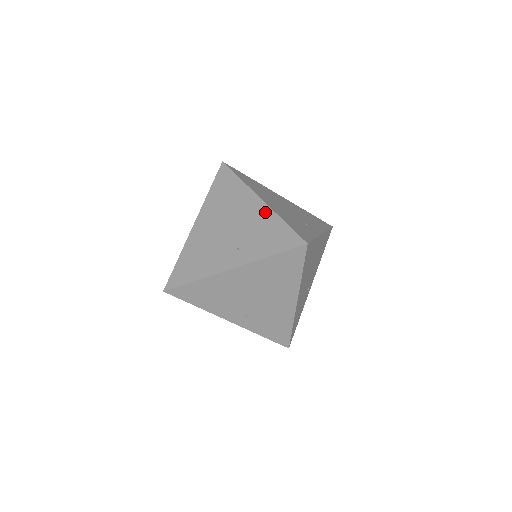
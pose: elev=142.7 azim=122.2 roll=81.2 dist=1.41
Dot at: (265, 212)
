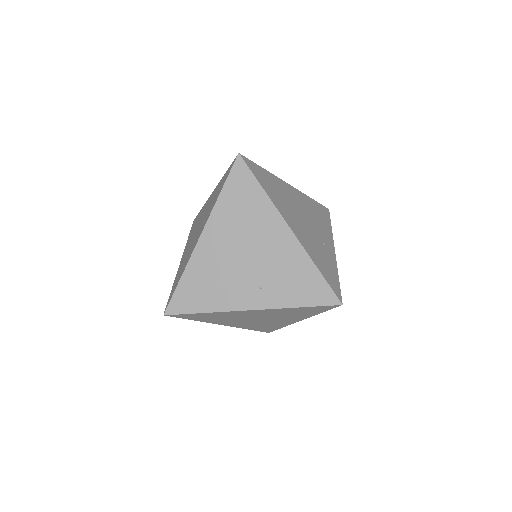
Dot at: (295, 250)
